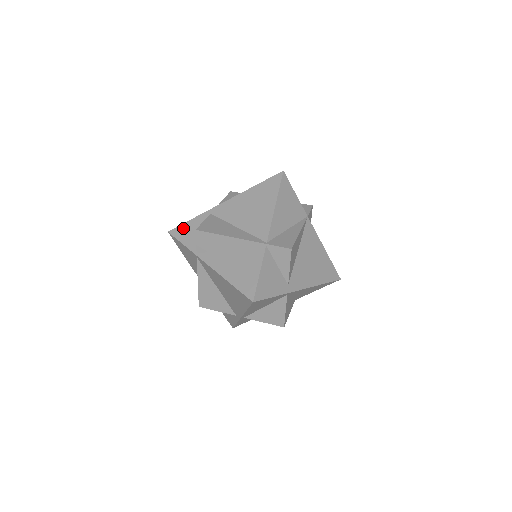
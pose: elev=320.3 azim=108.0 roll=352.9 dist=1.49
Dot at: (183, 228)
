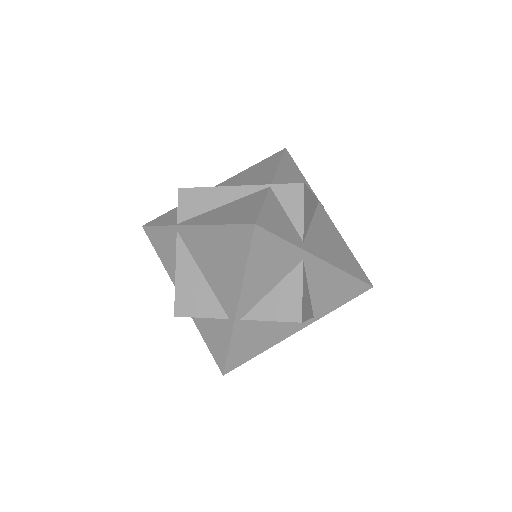
Dot at: (162, 216)
